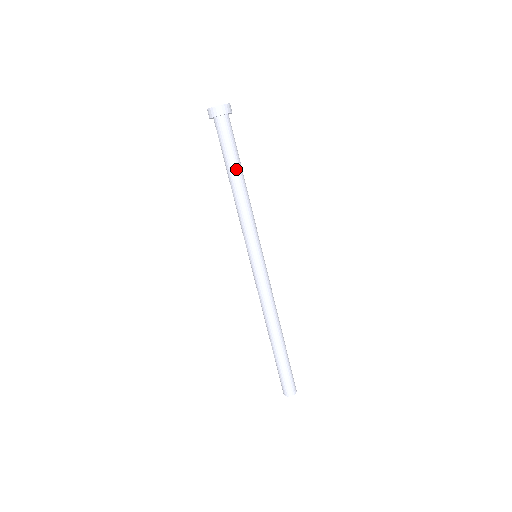
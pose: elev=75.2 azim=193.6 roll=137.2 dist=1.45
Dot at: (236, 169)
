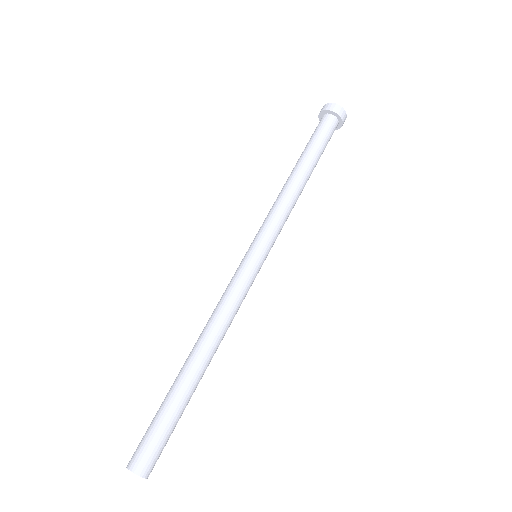
Dot at: (314, 167)
